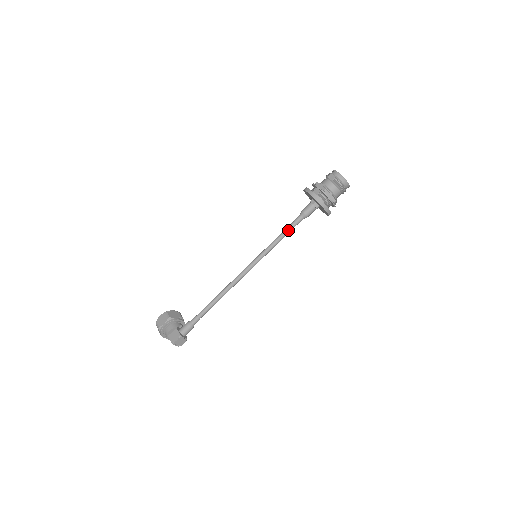
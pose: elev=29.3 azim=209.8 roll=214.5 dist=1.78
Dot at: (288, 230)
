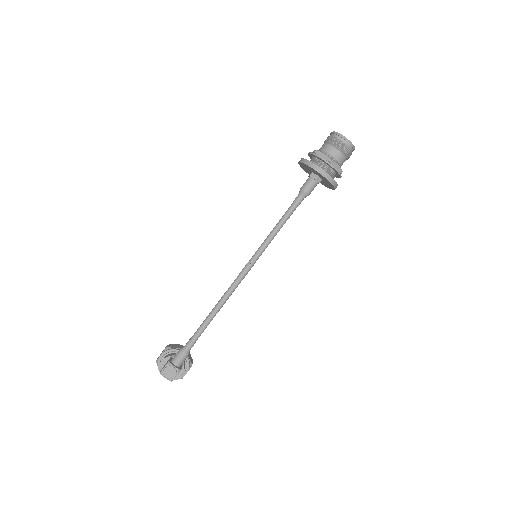
Dot at: (285, 214)
